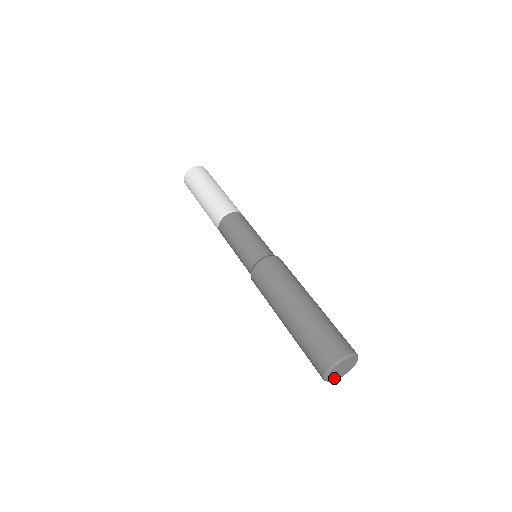
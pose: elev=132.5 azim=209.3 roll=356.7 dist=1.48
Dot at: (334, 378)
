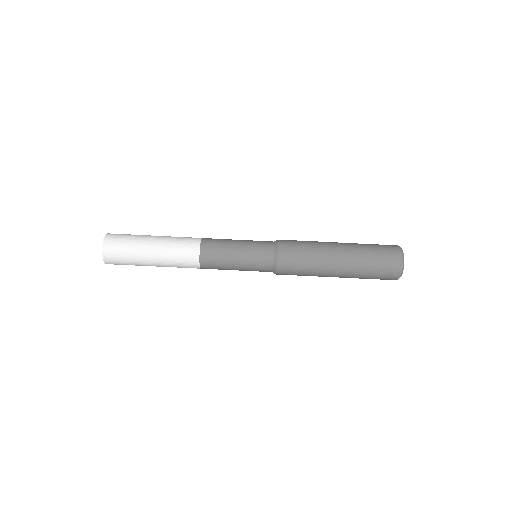
Dot at: occluded
